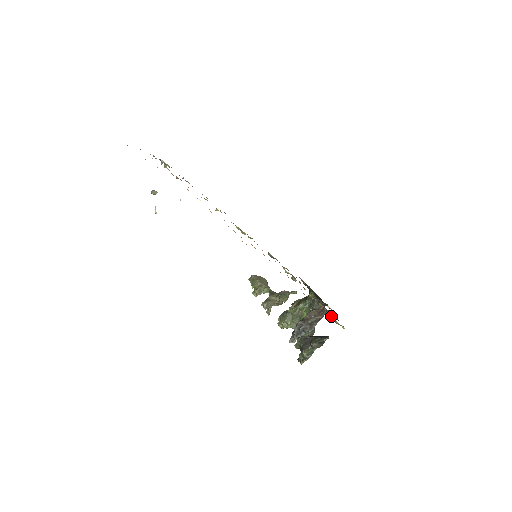
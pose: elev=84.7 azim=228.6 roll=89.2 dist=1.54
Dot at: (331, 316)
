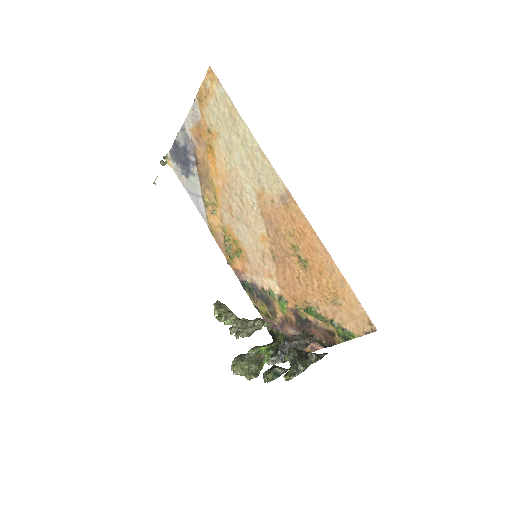
Dot at: (337, 326)
